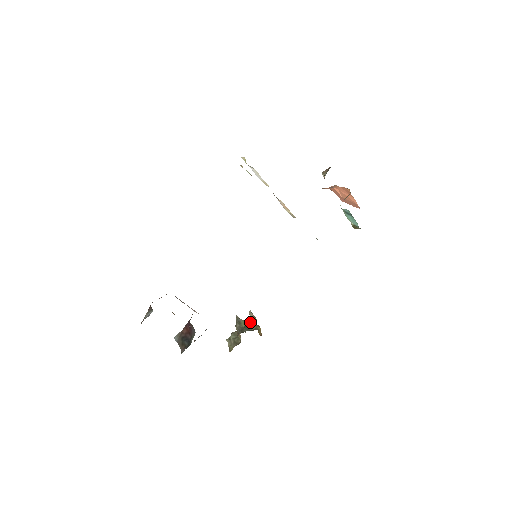
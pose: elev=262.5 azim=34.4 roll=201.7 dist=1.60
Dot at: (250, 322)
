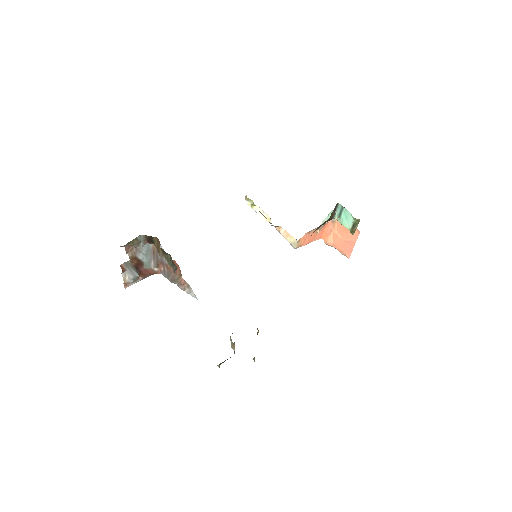
Dot at: occluded
